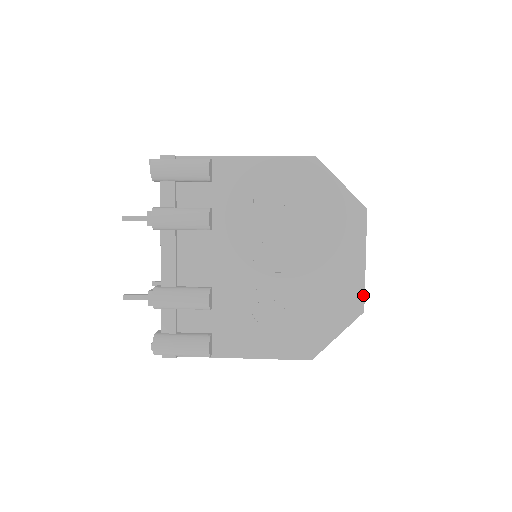
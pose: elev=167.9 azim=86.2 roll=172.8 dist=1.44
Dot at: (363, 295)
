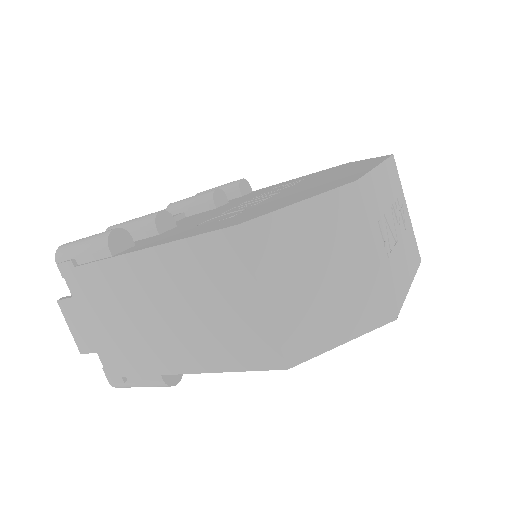
Dot at: (362, 175)
